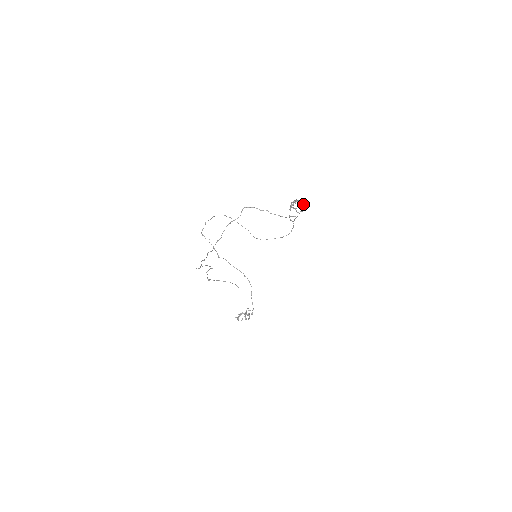
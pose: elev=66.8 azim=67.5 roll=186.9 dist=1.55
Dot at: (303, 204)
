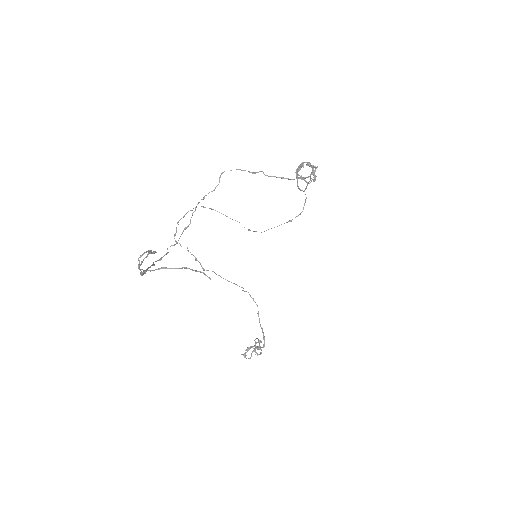
Dot at: (314, 170)
